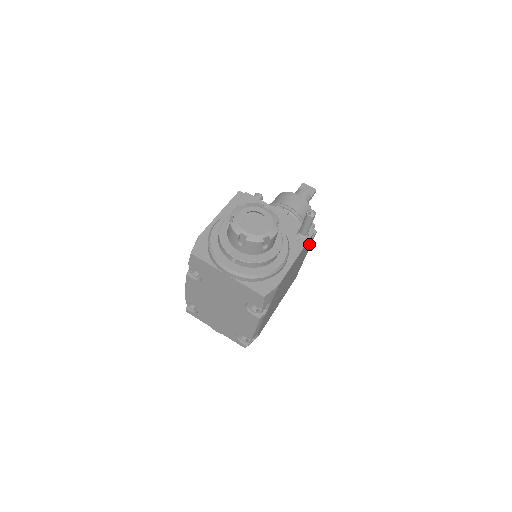
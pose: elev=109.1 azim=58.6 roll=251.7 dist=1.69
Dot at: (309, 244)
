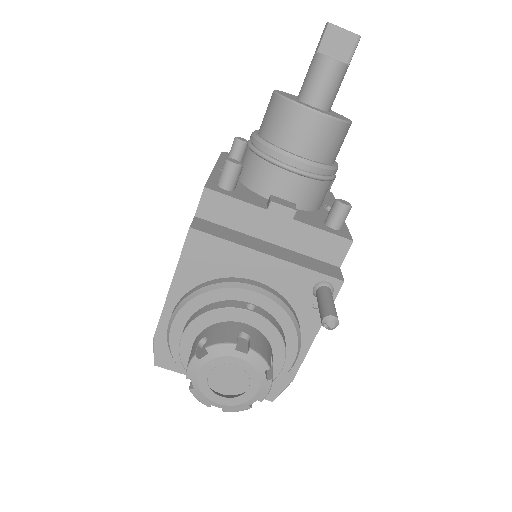
Dot at: occluded
